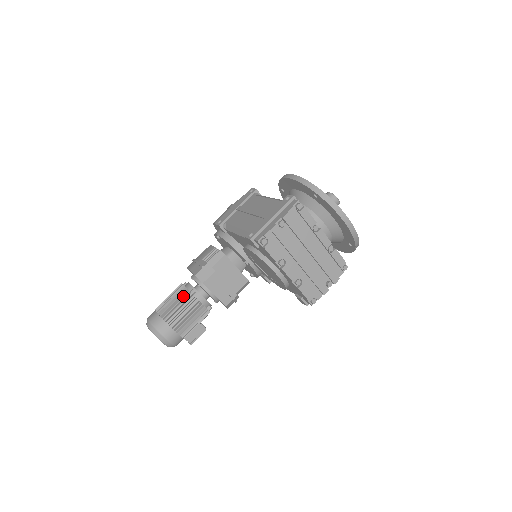
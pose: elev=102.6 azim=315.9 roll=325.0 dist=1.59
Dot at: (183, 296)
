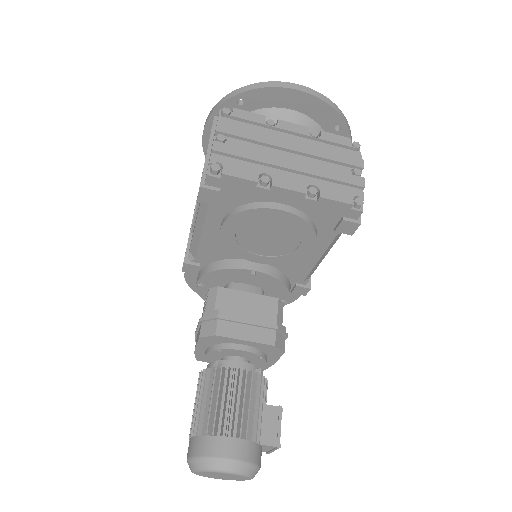
Dot at: (209, 383)
